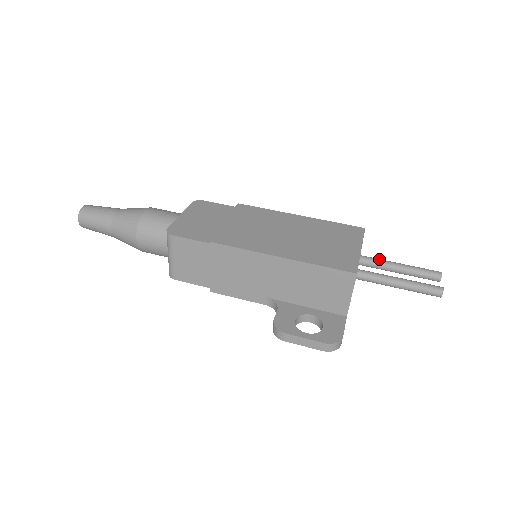
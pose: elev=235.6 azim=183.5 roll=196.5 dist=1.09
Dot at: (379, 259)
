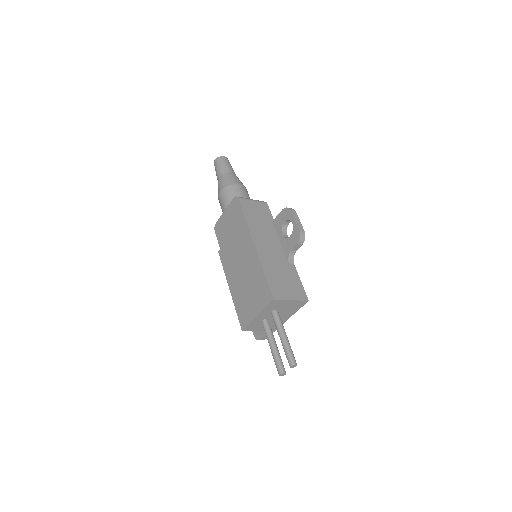
Dot at: (276, 324)
